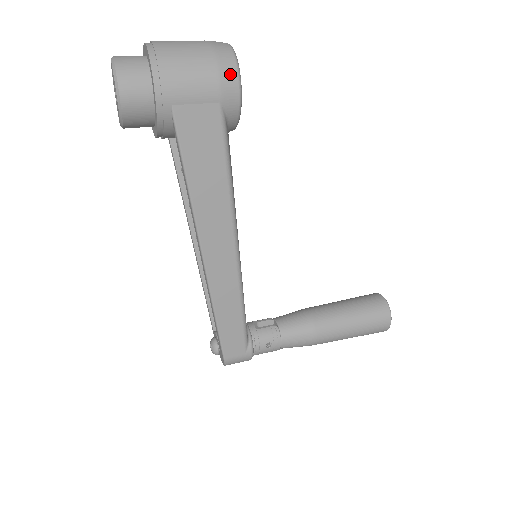
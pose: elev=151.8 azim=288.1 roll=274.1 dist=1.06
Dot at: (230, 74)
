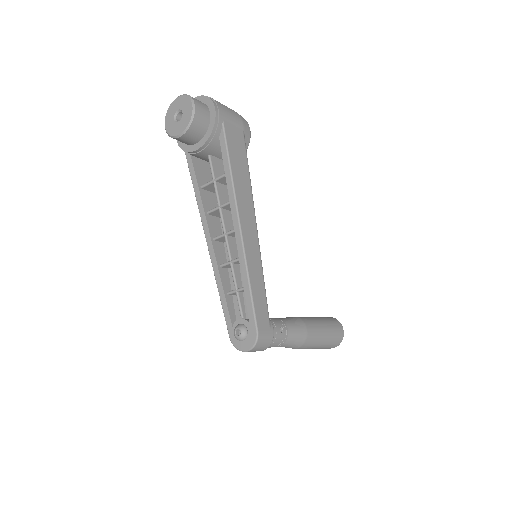
Dot at: (245, 120)
